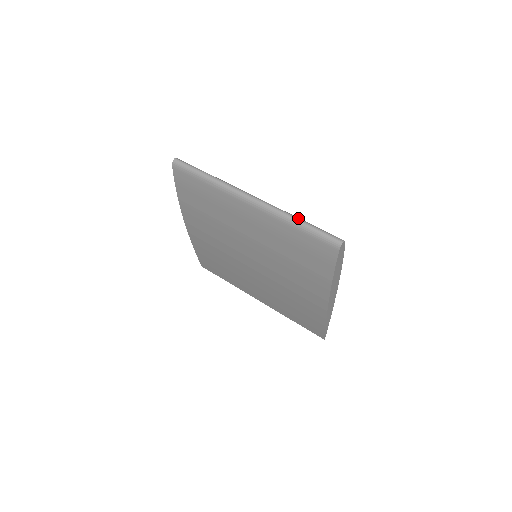
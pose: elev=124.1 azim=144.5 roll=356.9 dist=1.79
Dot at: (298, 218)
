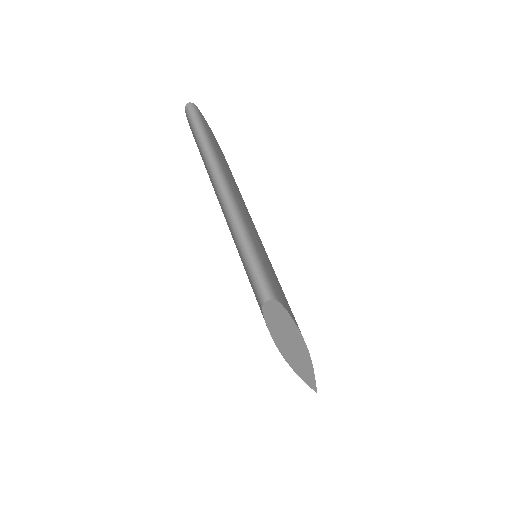
Dot at: (245, 237)
